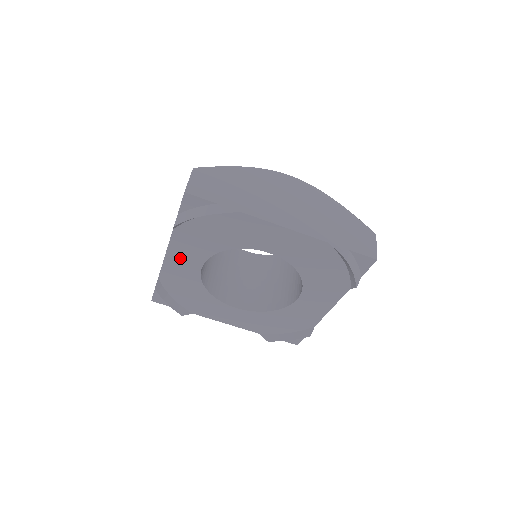
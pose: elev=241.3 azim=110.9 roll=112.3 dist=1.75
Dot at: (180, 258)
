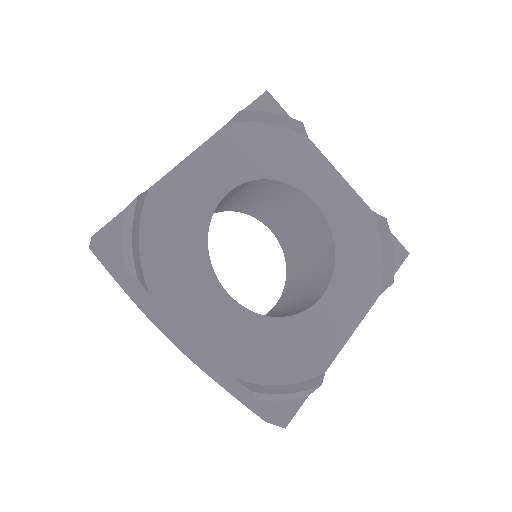
Dot at: (206, 168)
